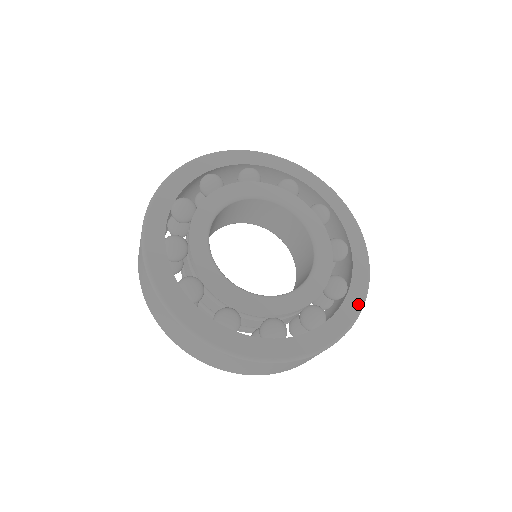
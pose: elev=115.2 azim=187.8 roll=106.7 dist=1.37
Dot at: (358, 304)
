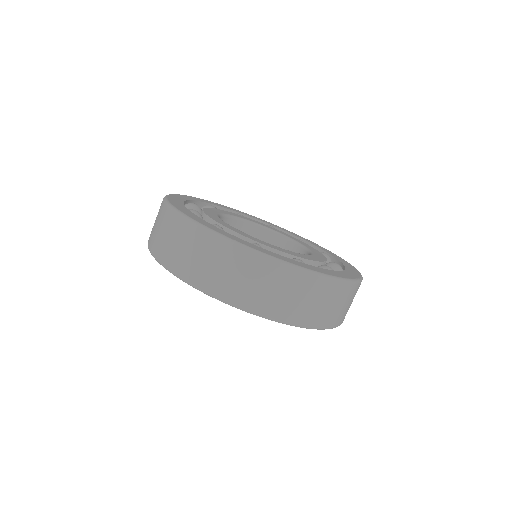
Dot at: (346, 262)
